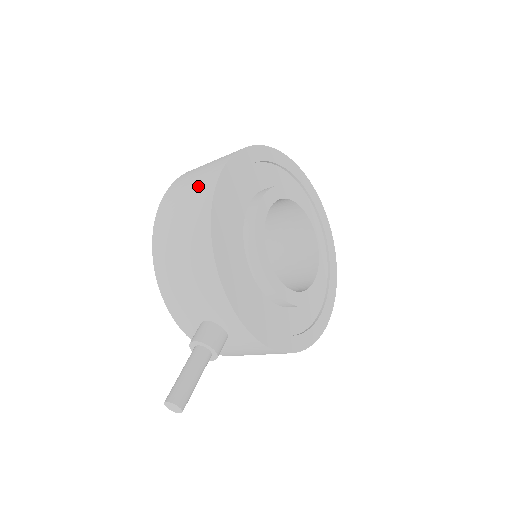
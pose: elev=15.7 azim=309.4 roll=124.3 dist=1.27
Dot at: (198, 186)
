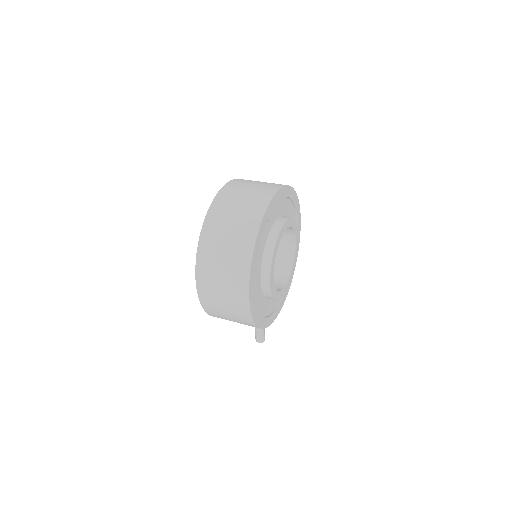
Dot at: (234, 311)
